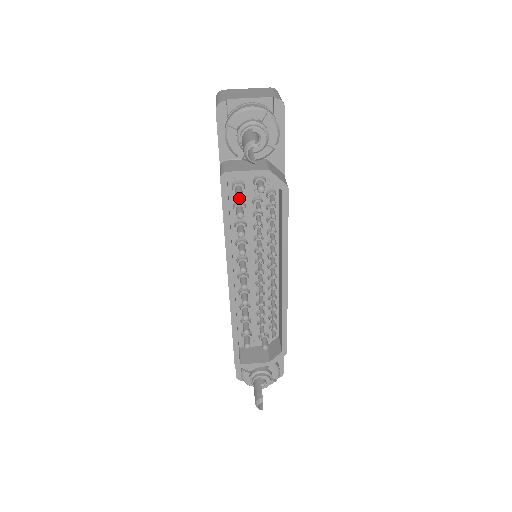
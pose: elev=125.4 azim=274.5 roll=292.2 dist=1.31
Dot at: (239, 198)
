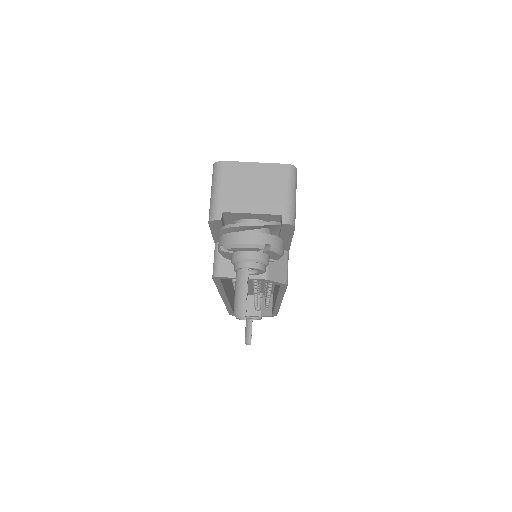
Dot at: occluded
